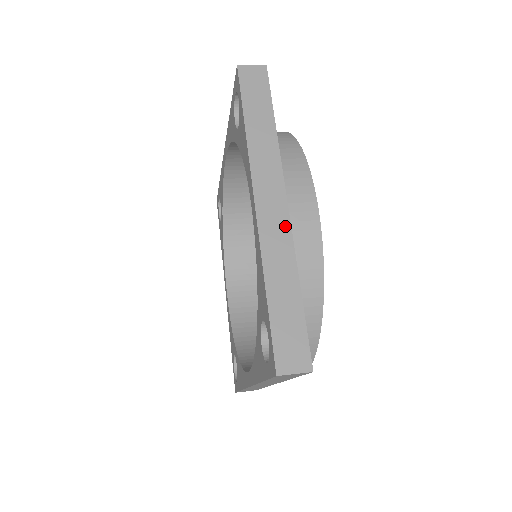
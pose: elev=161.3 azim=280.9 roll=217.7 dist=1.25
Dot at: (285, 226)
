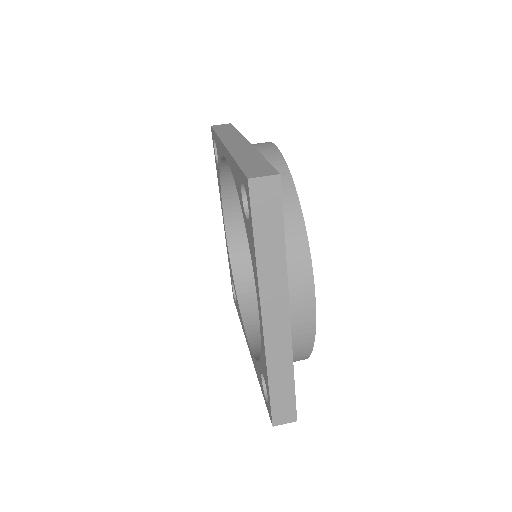
Dot at: (286, 336)
